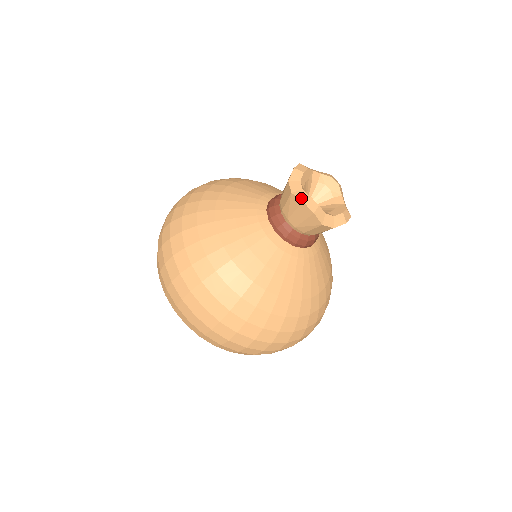
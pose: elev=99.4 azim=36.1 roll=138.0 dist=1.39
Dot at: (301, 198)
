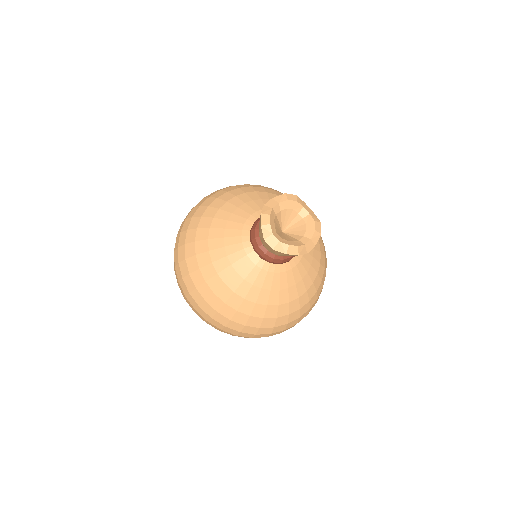
Dot at: (283, 251)
